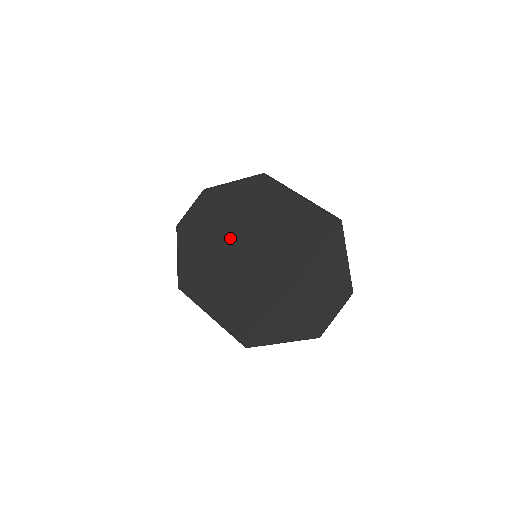
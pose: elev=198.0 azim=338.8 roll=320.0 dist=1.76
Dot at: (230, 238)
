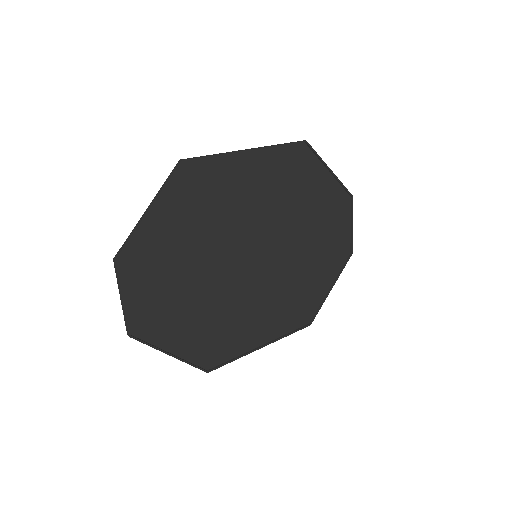
Dot at: (214, 271)
